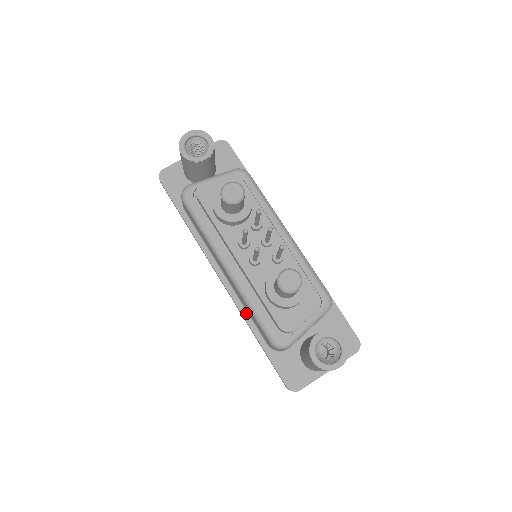
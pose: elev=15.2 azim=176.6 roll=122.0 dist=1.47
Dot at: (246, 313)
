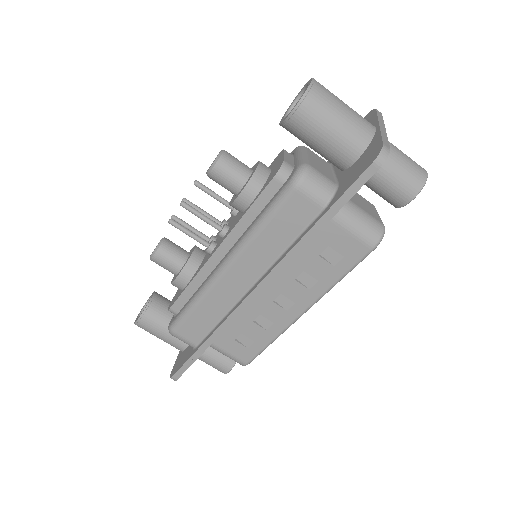
Dot at: (288, 250)
